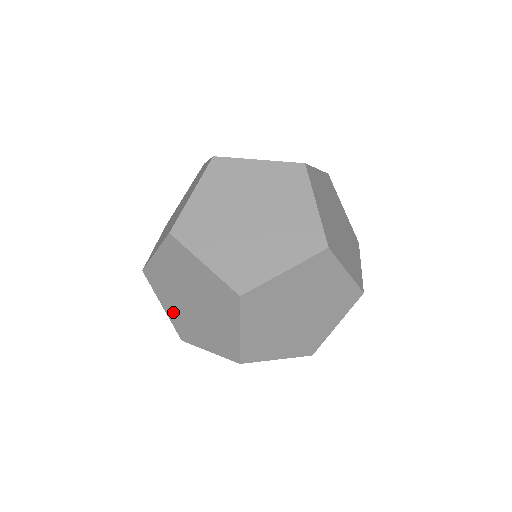
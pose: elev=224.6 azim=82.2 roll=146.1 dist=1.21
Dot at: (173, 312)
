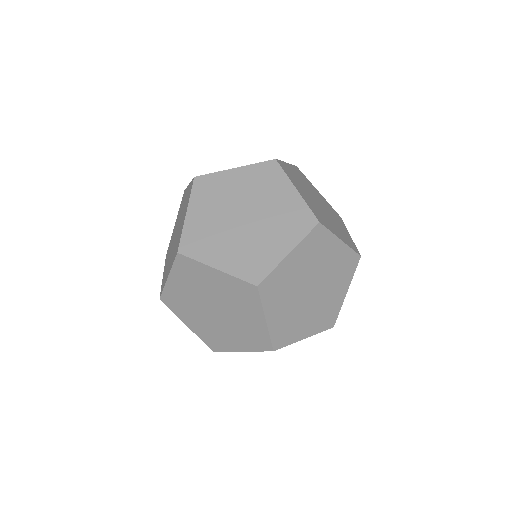
Dot at: (178, 290)
